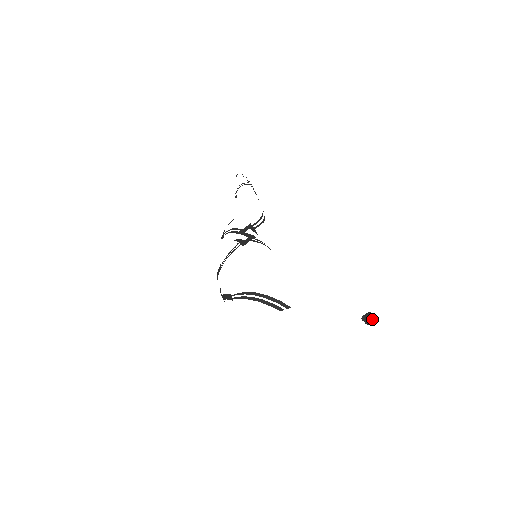
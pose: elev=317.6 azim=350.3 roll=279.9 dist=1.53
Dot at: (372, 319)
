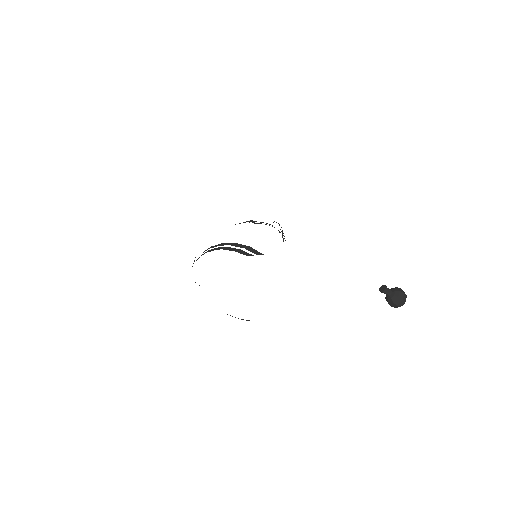
Dot at: (397, 292)
